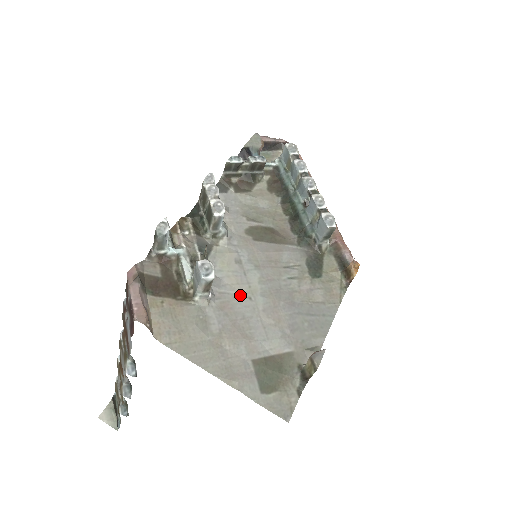
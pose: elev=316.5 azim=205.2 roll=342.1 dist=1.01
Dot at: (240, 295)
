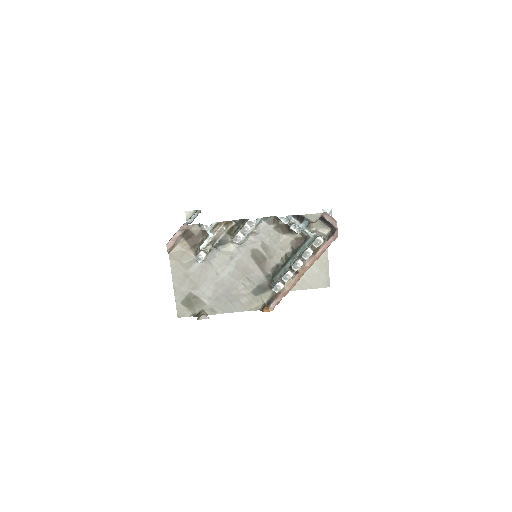
Dot at: (215, 269)
